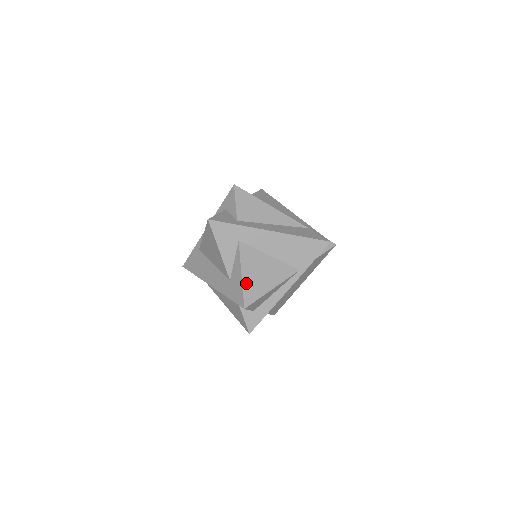
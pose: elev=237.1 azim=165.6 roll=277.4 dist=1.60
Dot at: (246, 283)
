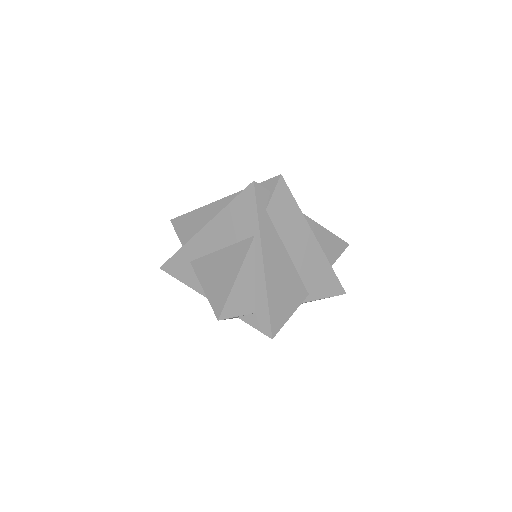
Dot at: (210, 294)
